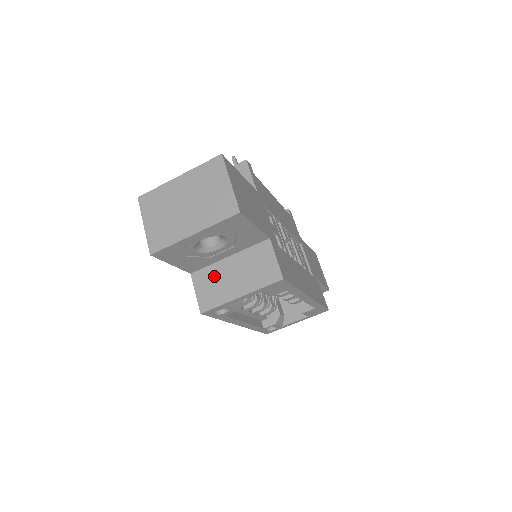
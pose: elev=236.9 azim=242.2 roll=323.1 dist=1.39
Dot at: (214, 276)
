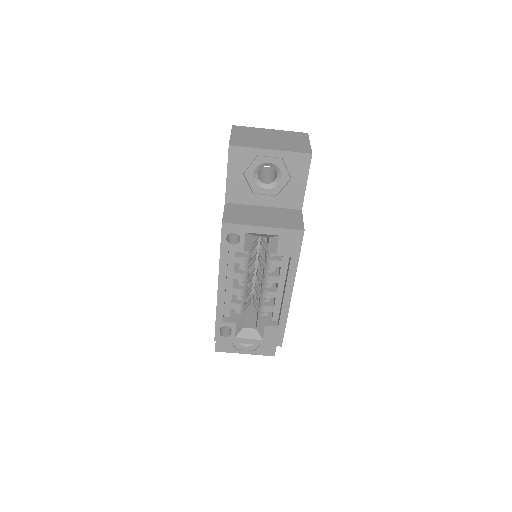
Dot at: (245, 210)
